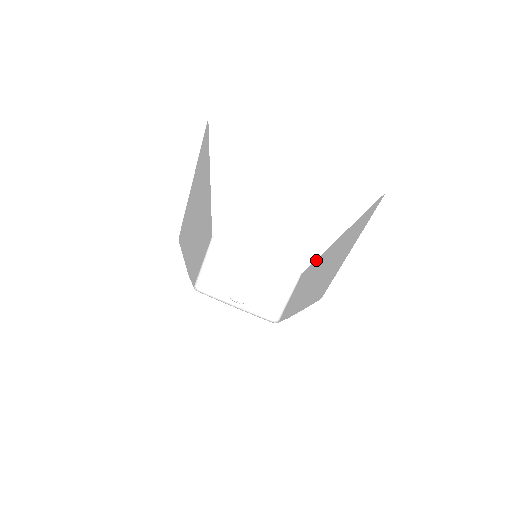
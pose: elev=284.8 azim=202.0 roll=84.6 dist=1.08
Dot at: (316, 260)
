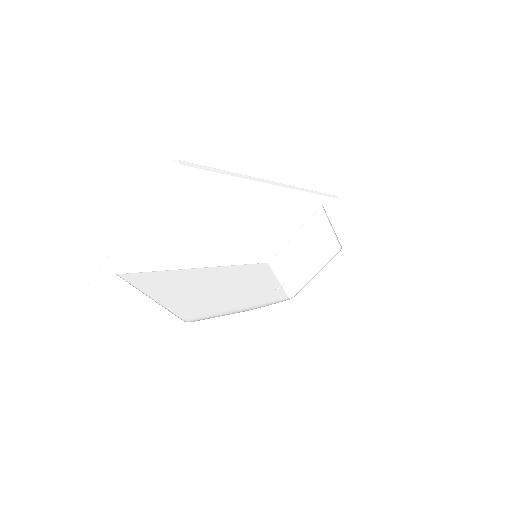
Dot at: occluded
